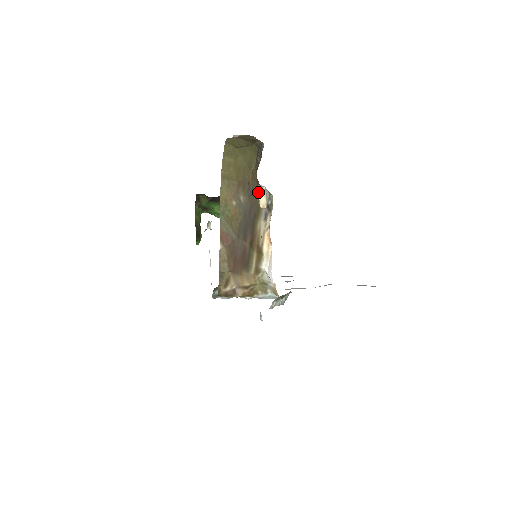
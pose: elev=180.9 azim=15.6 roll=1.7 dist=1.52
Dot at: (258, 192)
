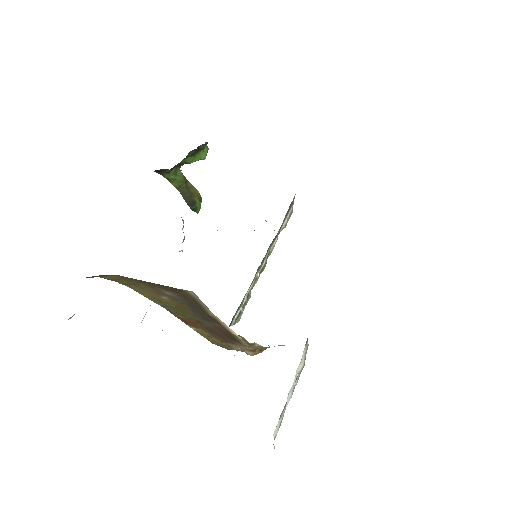
Dot at: occluded
